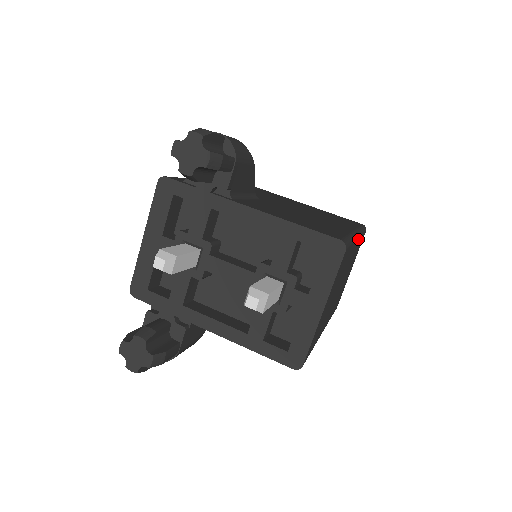
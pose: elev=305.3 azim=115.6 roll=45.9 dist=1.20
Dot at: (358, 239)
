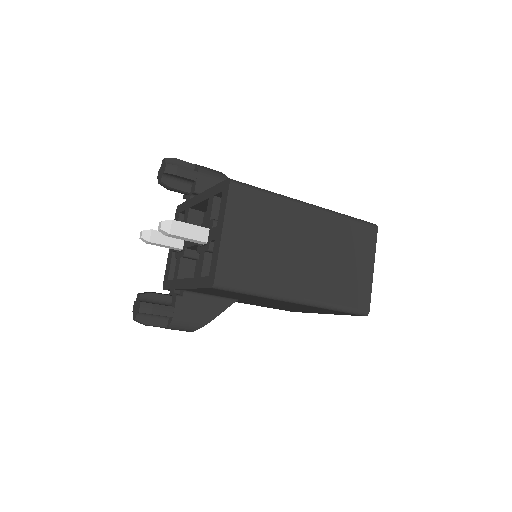
Dot at: (318, 211)
